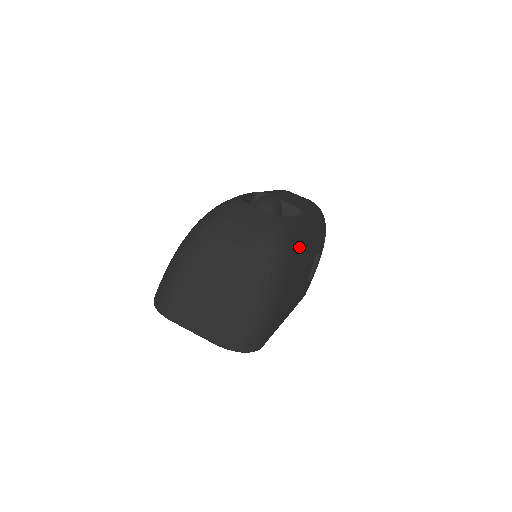
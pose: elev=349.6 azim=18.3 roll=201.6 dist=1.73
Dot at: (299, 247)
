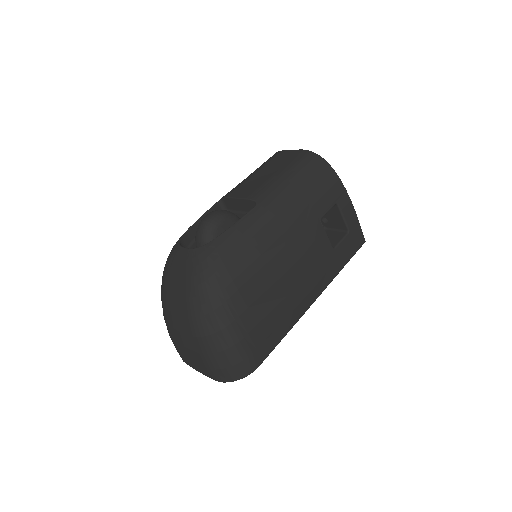
Dot at: (246, 258)
